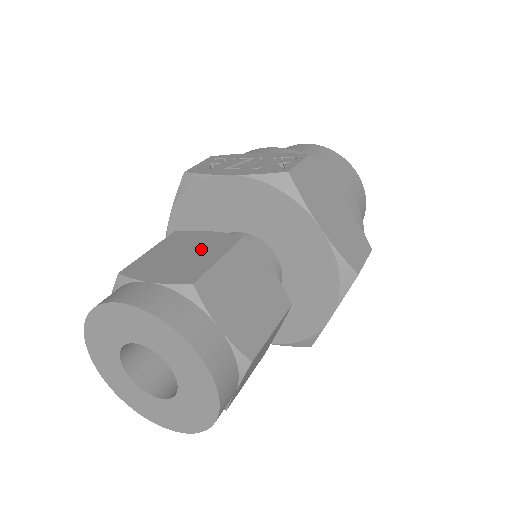
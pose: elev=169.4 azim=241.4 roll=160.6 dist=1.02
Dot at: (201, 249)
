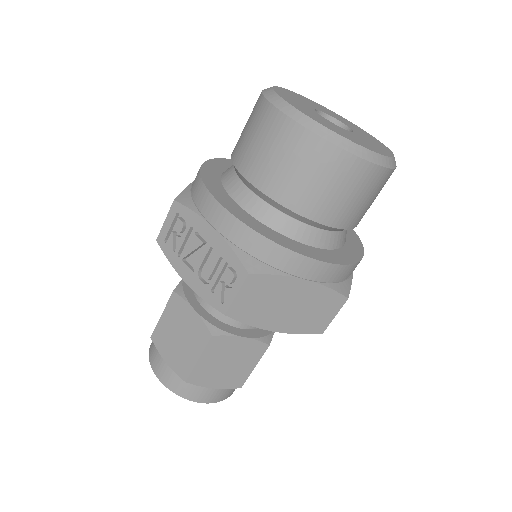
Dot at: (188, 337)
